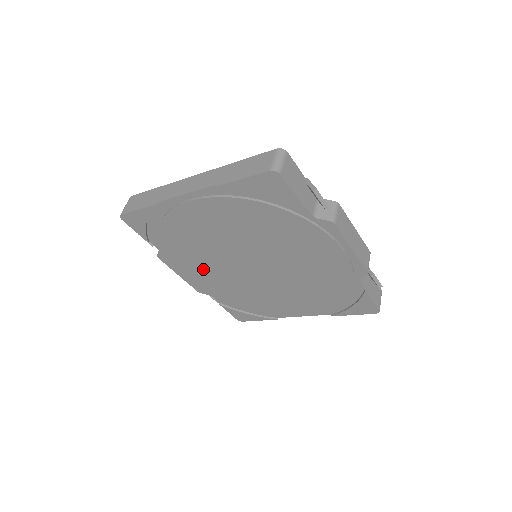
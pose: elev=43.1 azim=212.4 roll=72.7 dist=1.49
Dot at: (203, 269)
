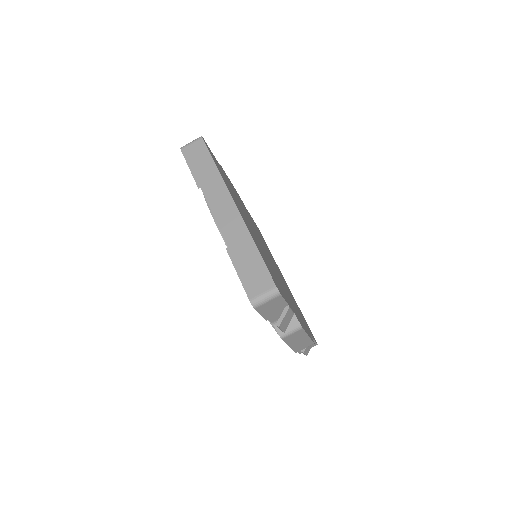
Dot at: occluded
